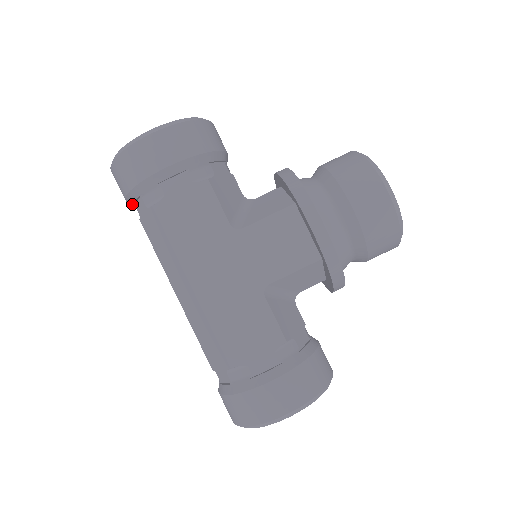
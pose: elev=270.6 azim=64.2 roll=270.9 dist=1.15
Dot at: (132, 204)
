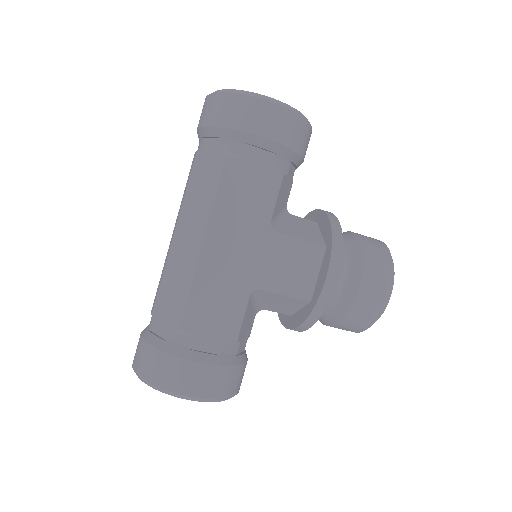
Dot at: (203, 135)
